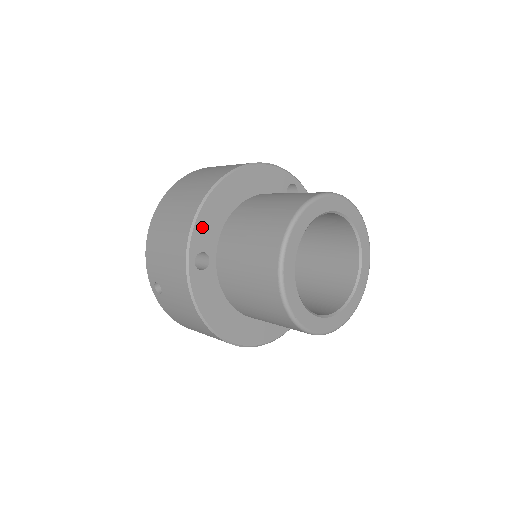
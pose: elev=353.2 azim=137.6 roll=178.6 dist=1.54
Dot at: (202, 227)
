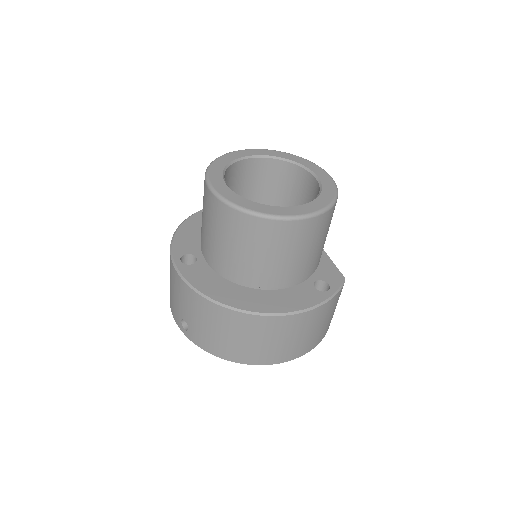
Dot at: (181, 241)
